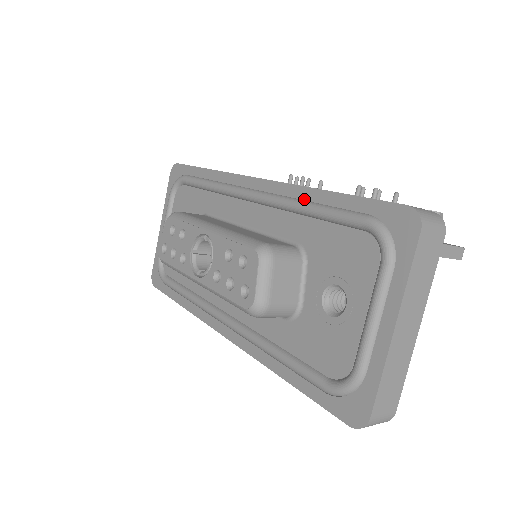
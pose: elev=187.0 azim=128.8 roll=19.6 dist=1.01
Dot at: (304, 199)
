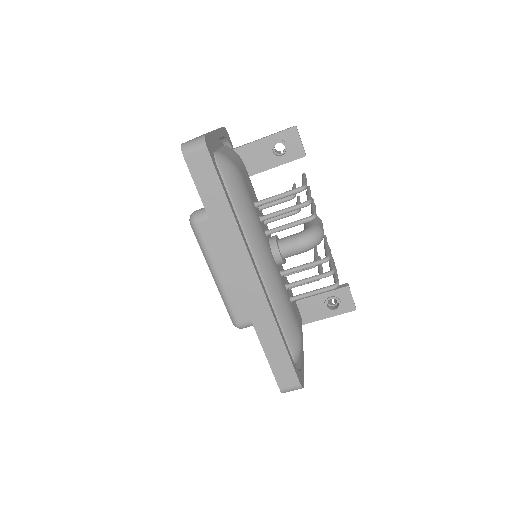
Dot at: occluded
